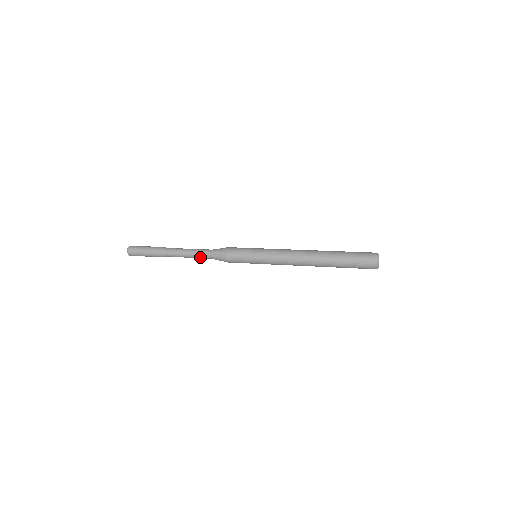
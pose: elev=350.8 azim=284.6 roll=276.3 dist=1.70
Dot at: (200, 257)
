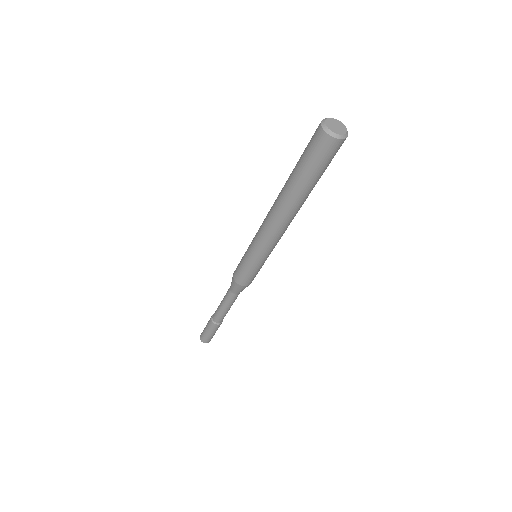
Dot at: (226, 296)
